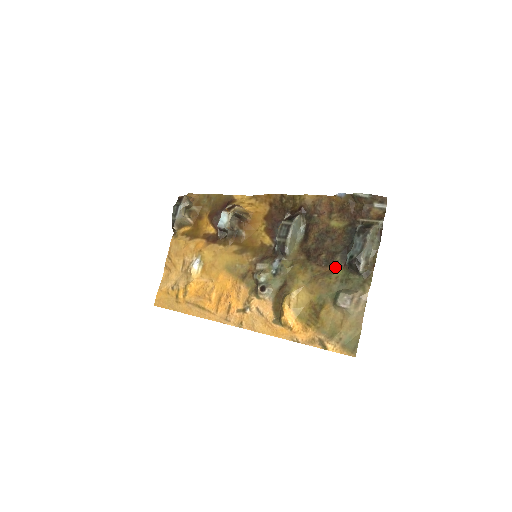
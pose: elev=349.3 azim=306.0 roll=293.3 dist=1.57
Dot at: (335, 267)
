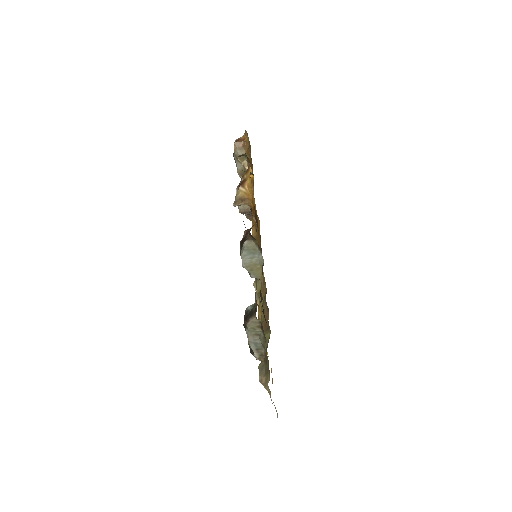
Dot at: occluded
